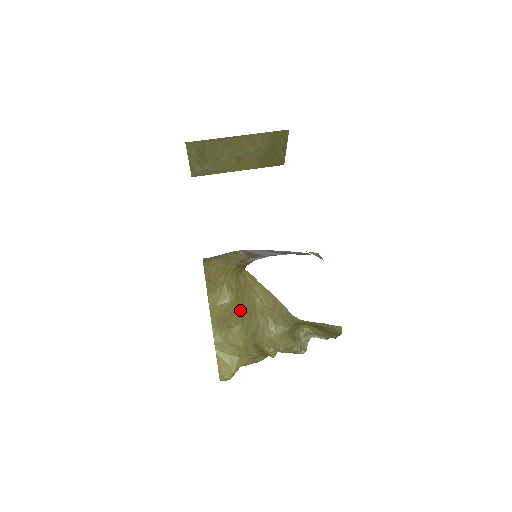
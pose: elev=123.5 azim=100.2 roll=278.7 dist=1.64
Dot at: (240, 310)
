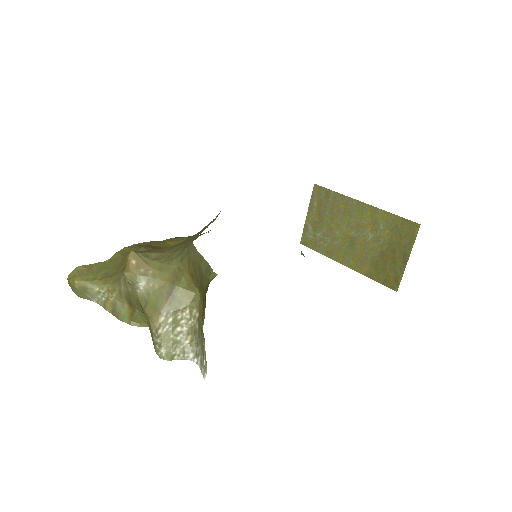
Dot at: occluded
